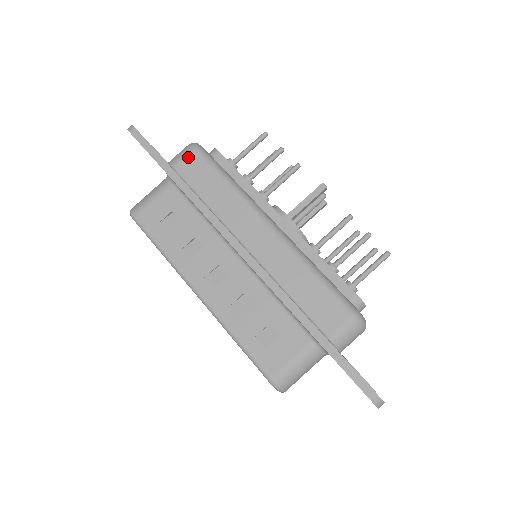
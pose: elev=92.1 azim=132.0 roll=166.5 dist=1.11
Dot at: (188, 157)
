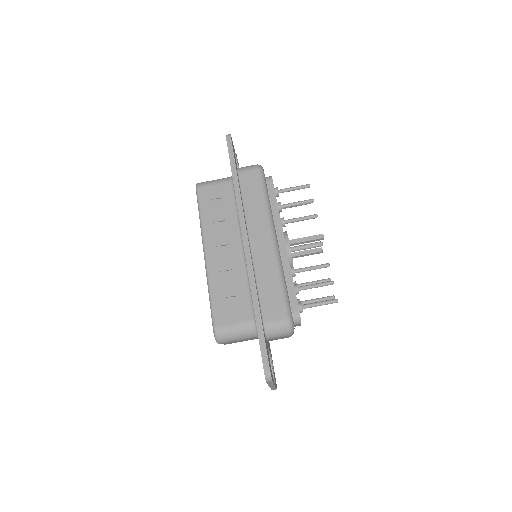
Dot at: (251, 171)
